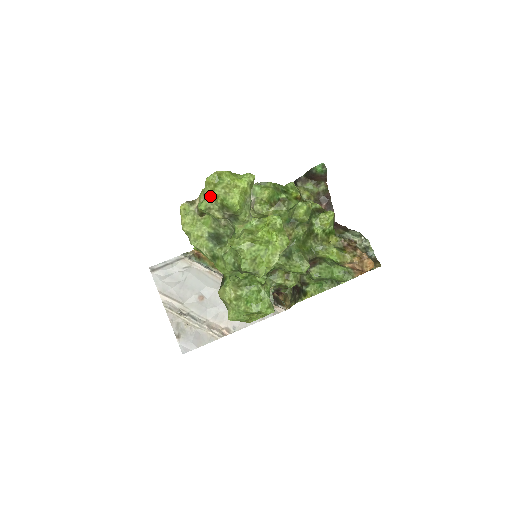
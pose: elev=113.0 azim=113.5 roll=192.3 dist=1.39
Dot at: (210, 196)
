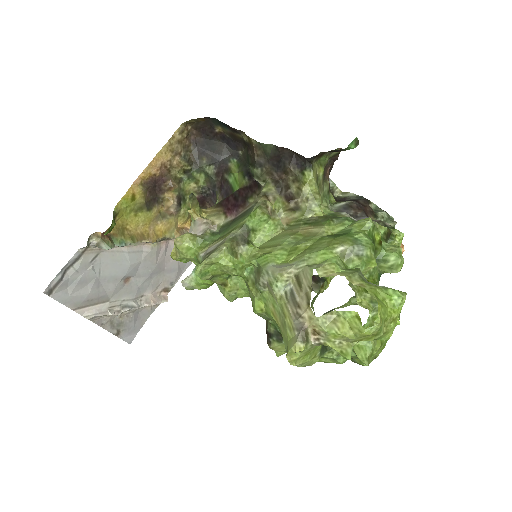
Dot at: occluded
